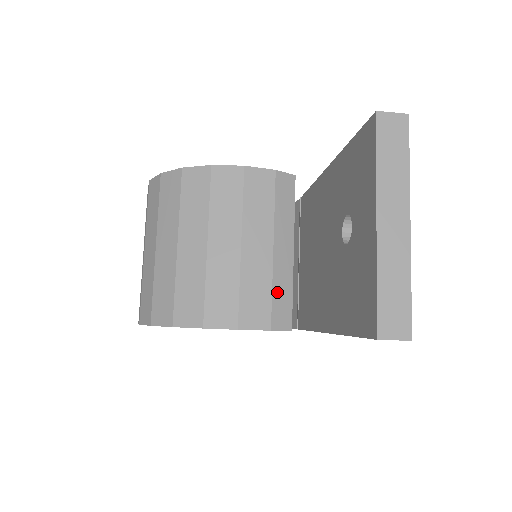
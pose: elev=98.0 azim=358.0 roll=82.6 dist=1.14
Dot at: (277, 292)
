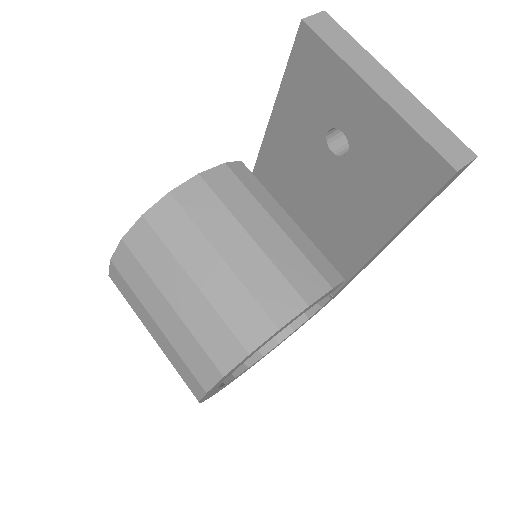
Dot at: (309, 256)
